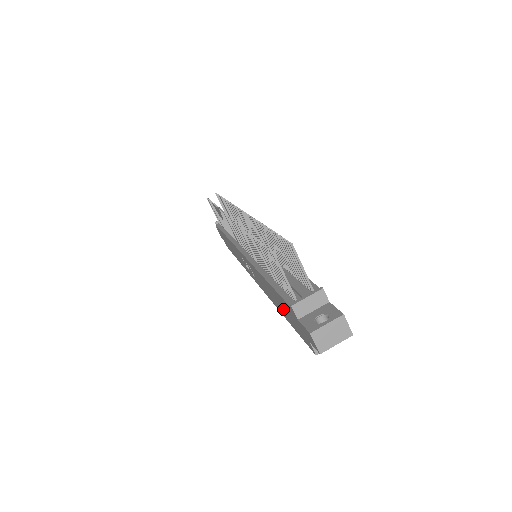
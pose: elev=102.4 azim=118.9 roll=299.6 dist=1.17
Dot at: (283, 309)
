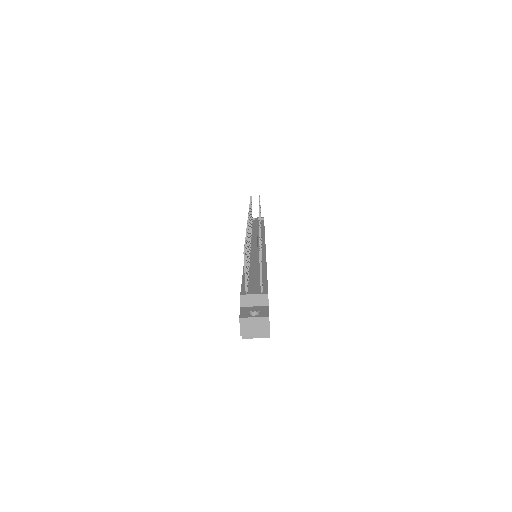
Dot at: occluded
